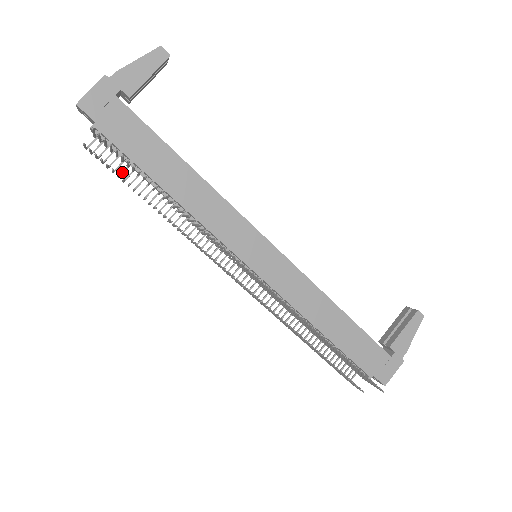
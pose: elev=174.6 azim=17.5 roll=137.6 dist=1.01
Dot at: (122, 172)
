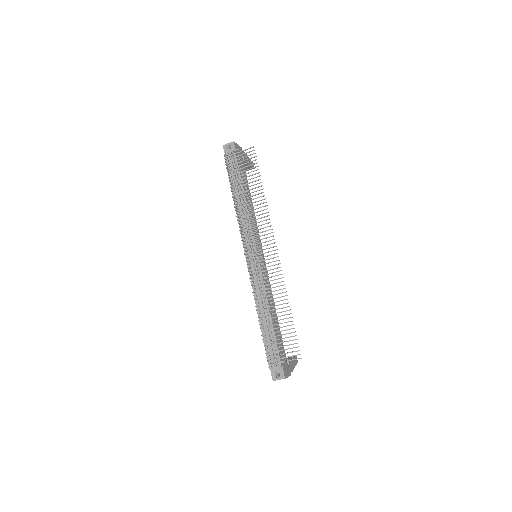
Dot at: (229, 175)
